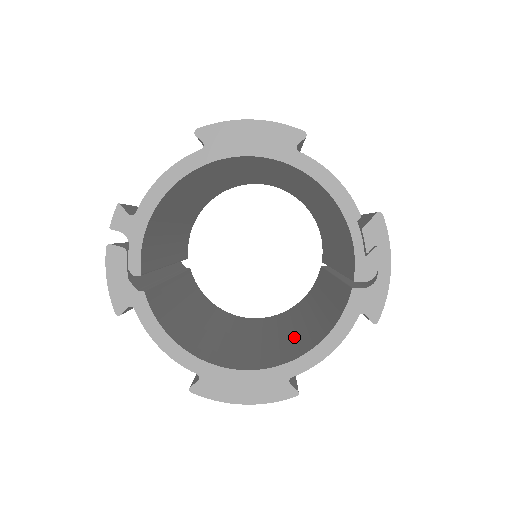
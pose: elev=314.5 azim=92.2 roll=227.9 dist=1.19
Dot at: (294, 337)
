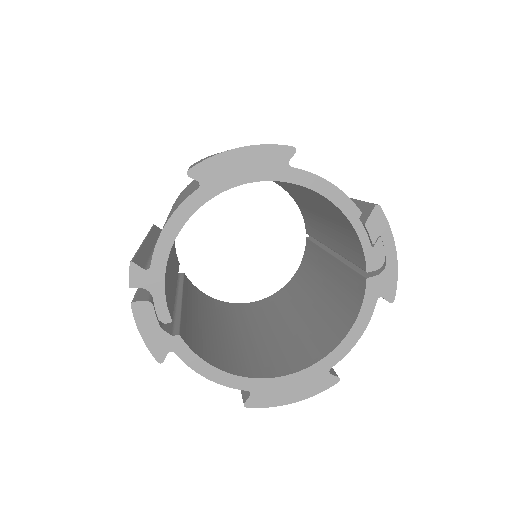
Dot at: (313, 323)
